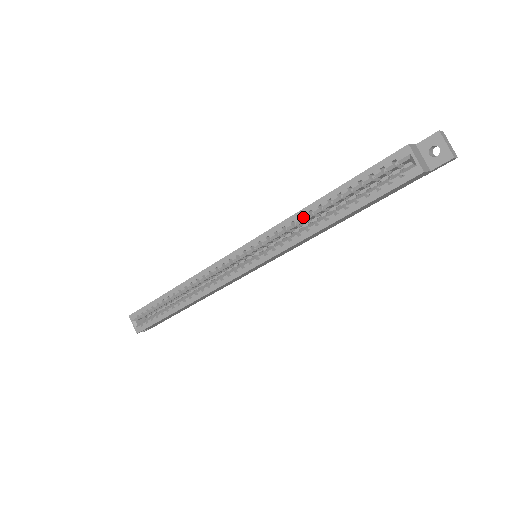
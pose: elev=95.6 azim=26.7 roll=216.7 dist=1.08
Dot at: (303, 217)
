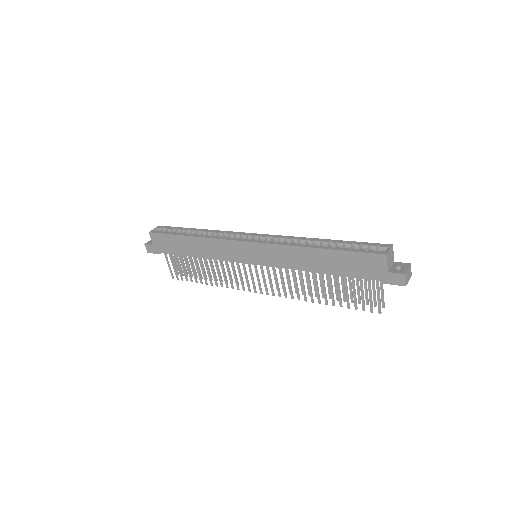
Dot at: occluded
